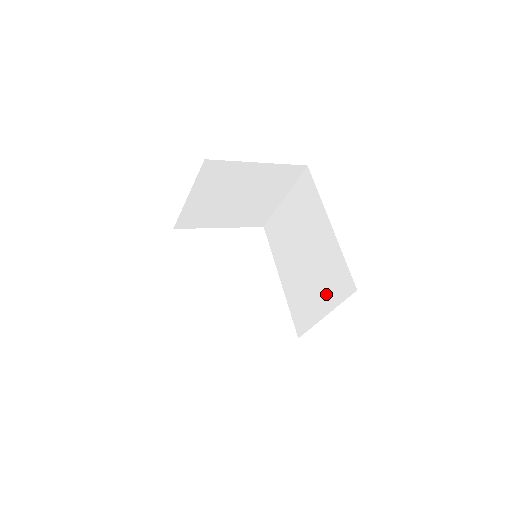
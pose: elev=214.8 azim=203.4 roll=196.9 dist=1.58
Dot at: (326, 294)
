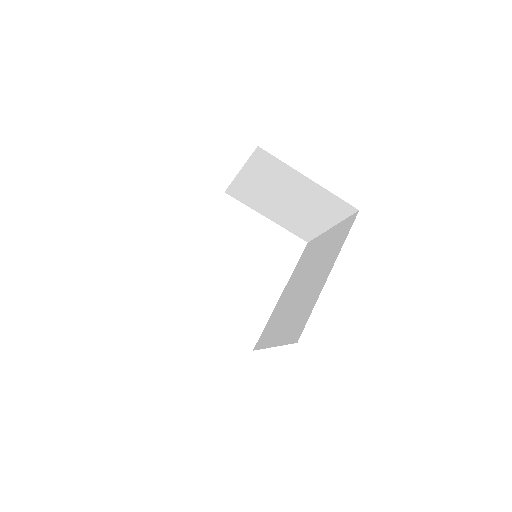
Dot at: (286, 329)
